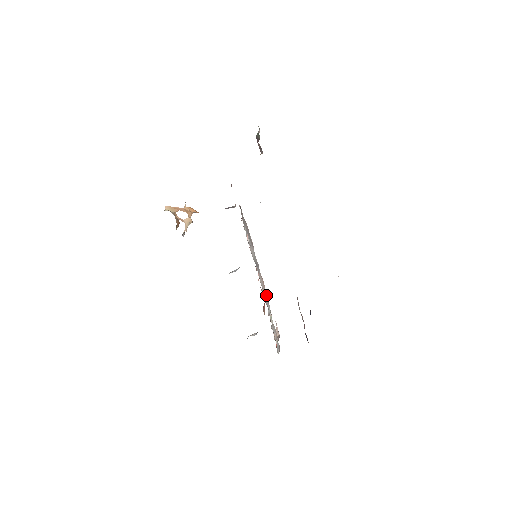
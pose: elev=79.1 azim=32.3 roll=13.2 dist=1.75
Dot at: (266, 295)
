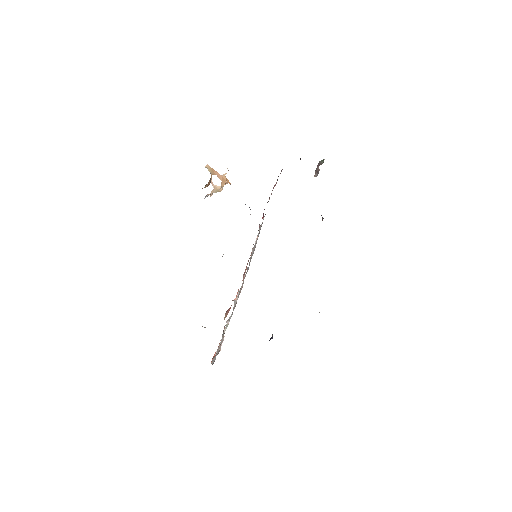
Dot at: occluded
